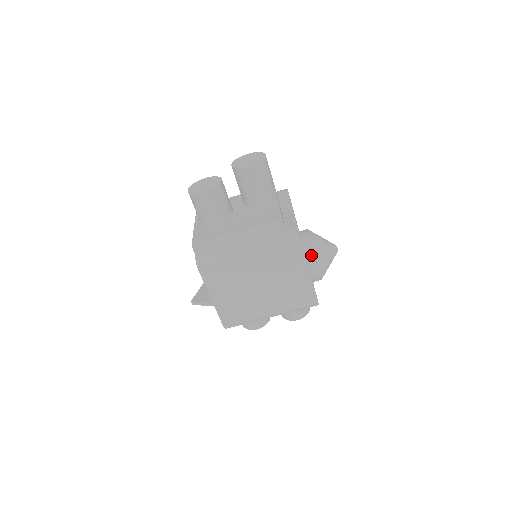
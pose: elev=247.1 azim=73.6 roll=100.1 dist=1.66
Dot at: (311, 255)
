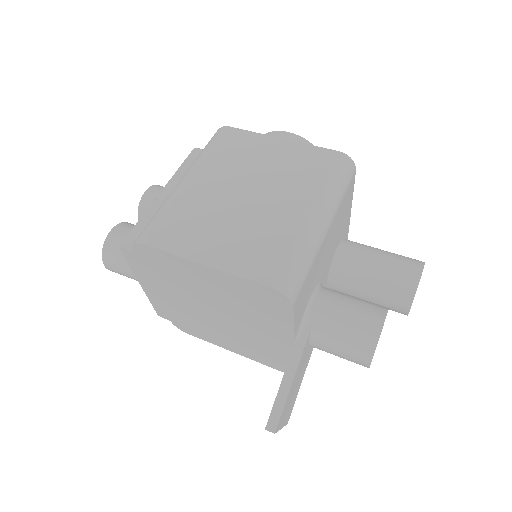
Dot at: occluded
